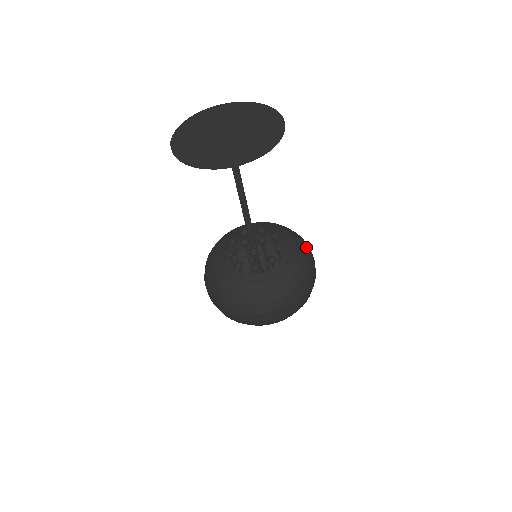
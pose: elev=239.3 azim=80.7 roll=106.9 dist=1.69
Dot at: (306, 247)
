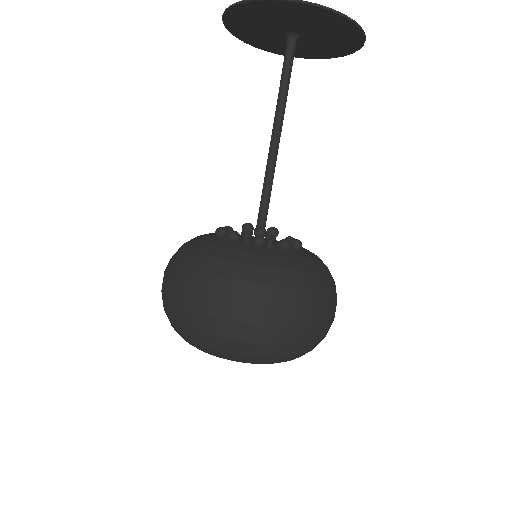
Dot at: occluded
